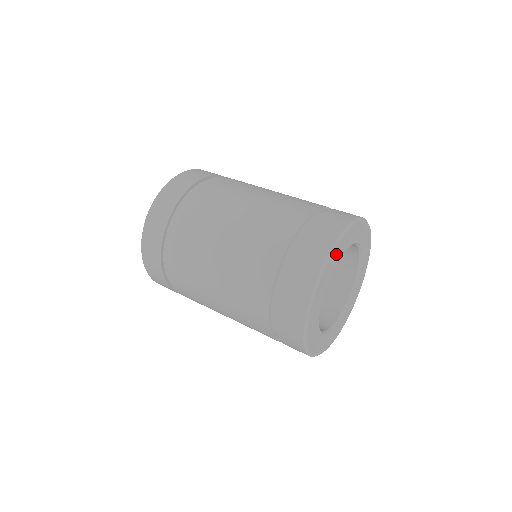
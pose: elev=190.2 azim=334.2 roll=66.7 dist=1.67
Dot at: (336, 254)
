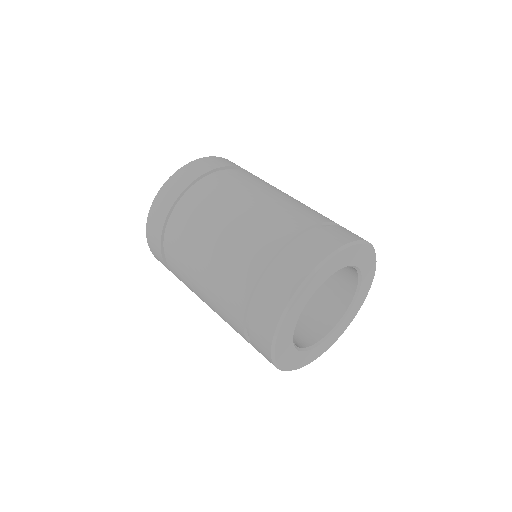
Dot at: (322, 273)
